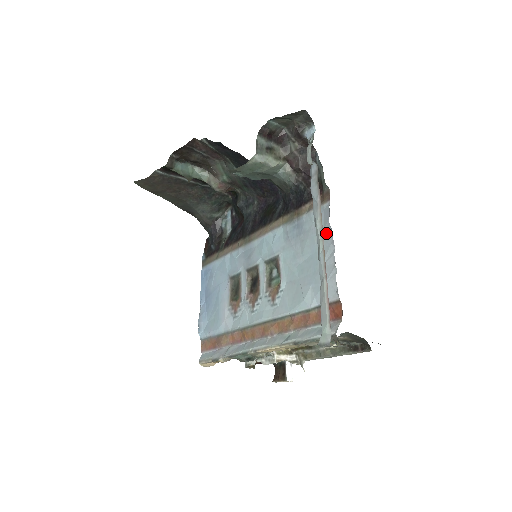
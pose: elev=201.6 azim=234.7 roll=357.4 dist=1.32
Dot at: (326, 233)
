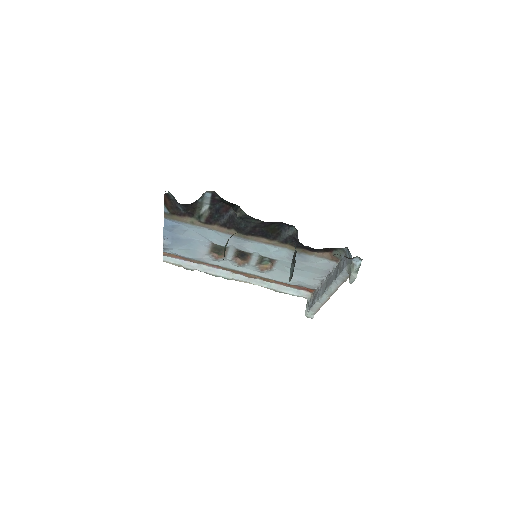
Dot at: (324, 272)
